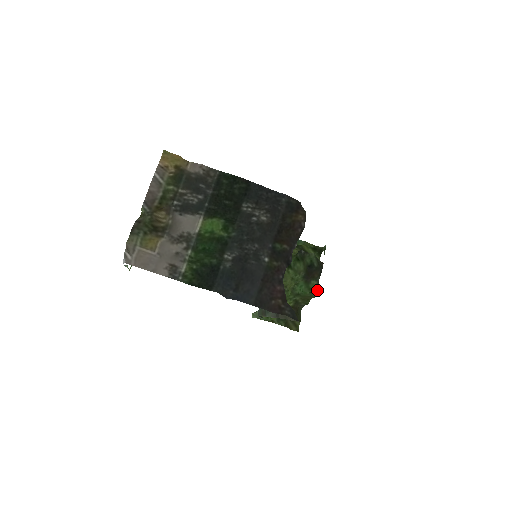
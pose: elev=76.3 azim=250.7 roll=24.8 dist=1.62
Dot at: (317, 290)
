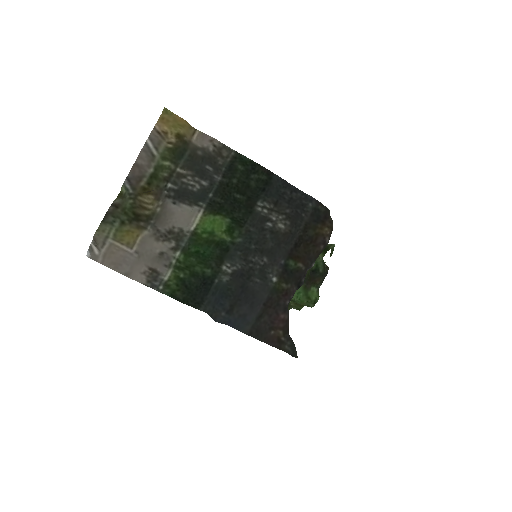
Dot at: (316, 300)
